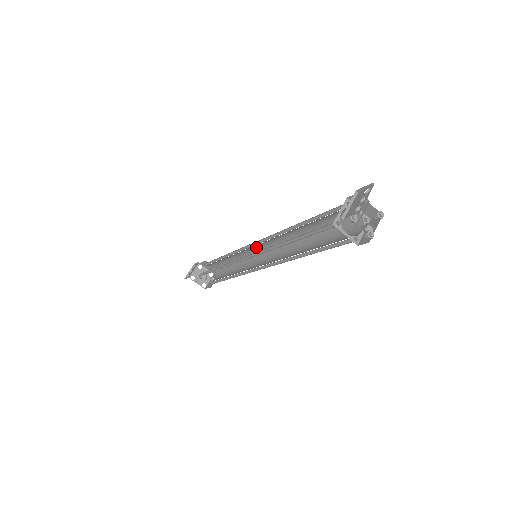
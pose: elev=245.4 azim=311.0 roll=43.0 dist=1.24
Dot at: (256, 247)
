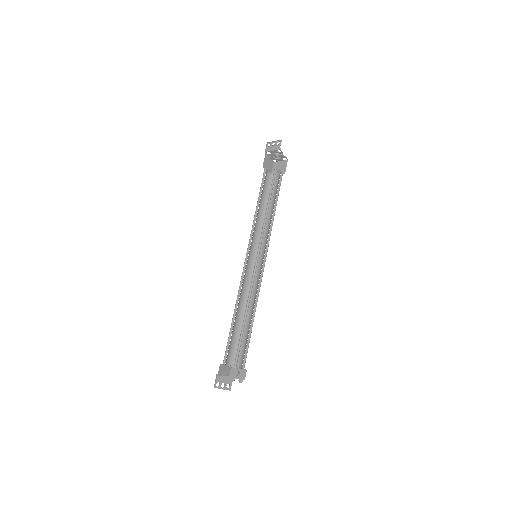
Dot at: occluded
